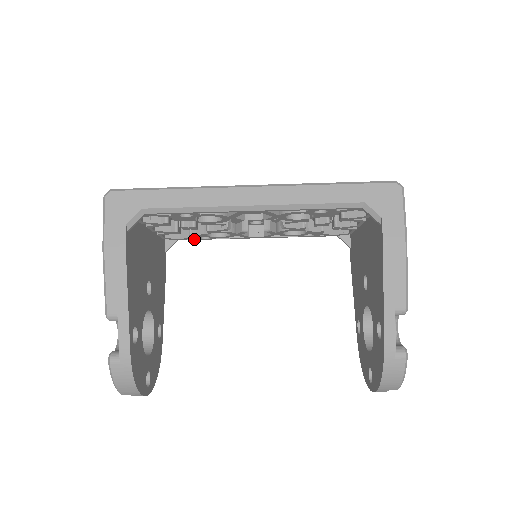
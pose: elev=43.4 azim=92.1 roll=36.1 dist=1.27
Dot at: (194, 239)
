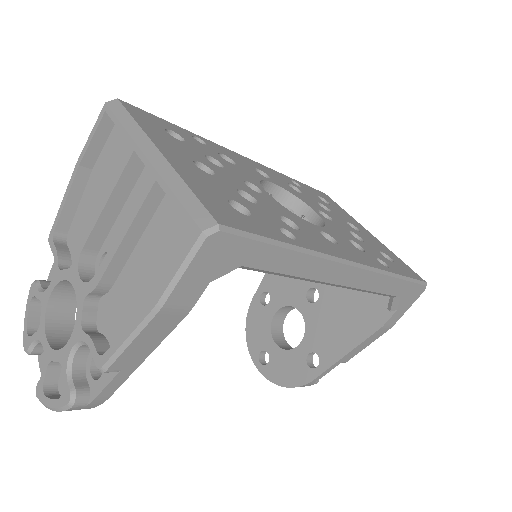
Dot at: occluded
